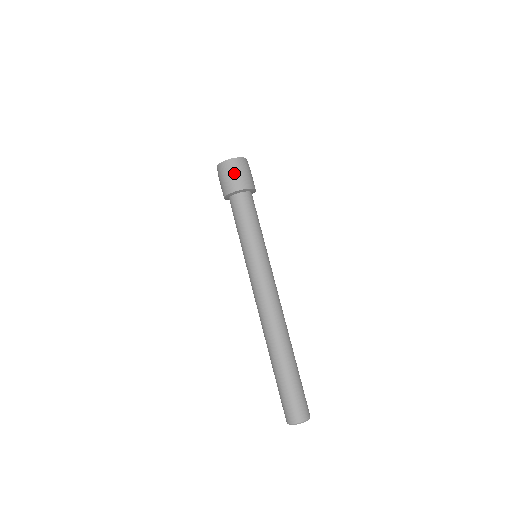
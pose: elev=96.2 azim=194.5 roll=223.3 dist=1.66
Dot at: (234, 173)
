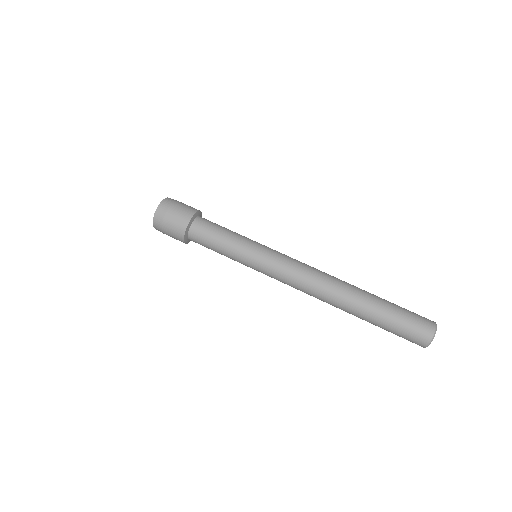
Dot at: (179, 204)
